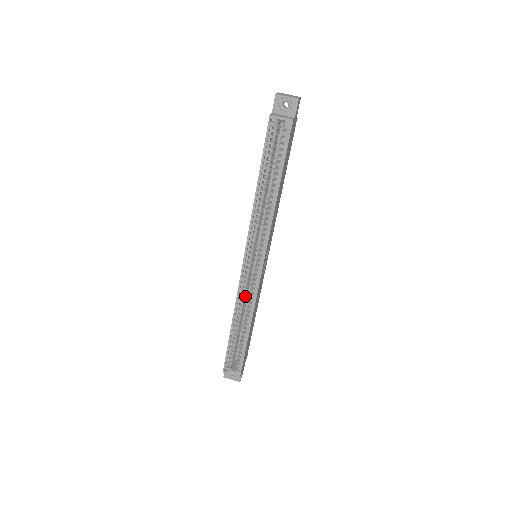
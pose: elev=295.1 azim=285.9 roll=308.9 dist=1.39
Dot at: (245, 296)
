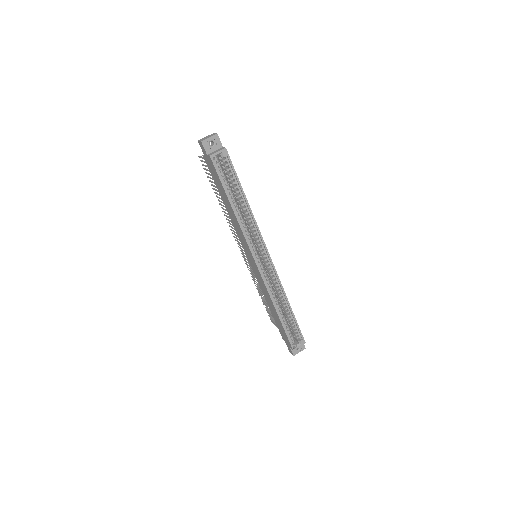
Dot at: (271, 286)
